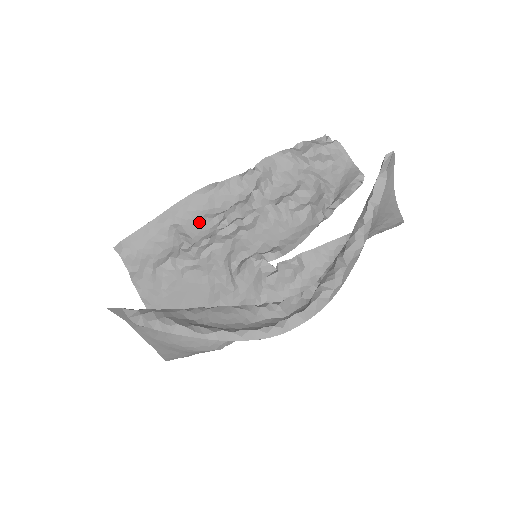
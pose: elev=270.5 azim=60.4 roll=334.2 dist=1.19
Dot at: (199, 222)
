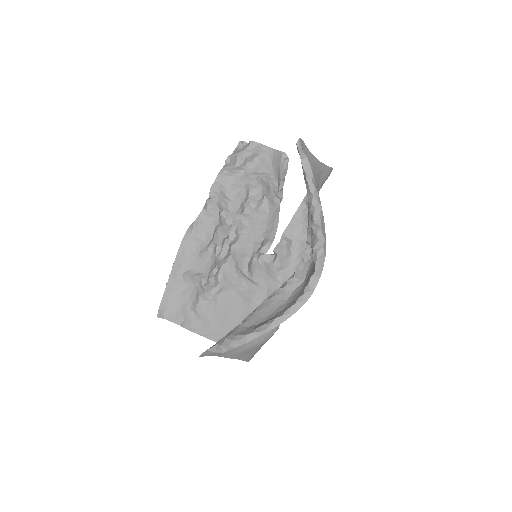
Dot at: (200, 259)
